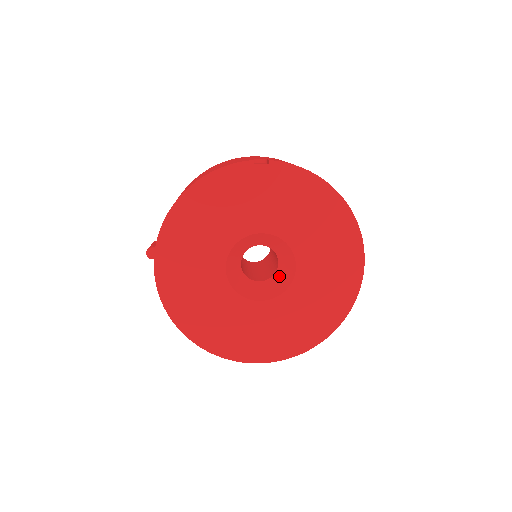
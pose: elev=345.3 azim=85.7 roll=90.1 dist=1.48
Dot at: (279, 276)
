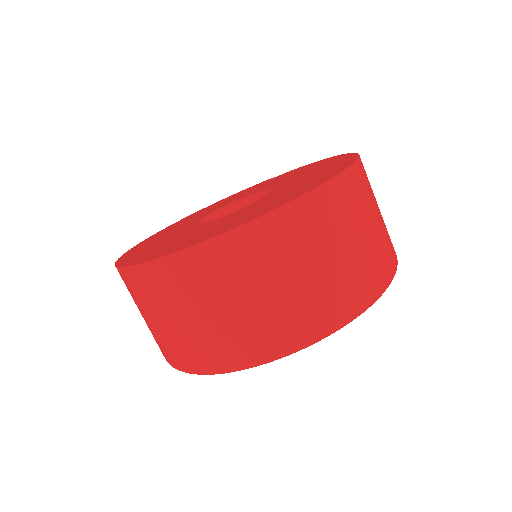
Dot at: occluded
